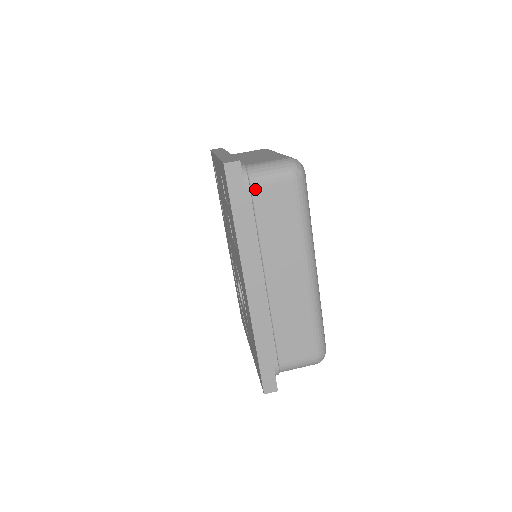
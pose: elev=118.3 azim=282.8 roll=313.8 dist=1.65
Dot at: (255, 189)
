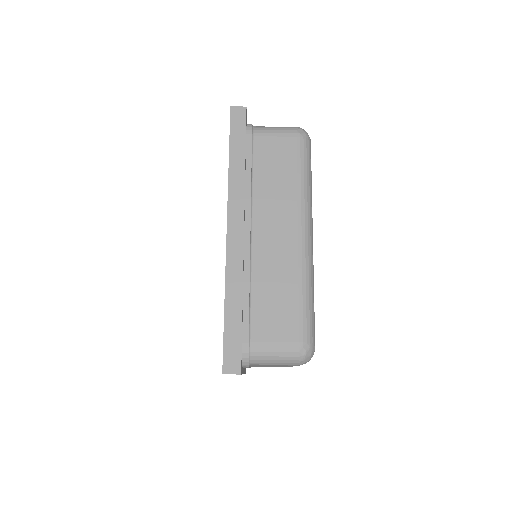
Dot at: (257, 139)
